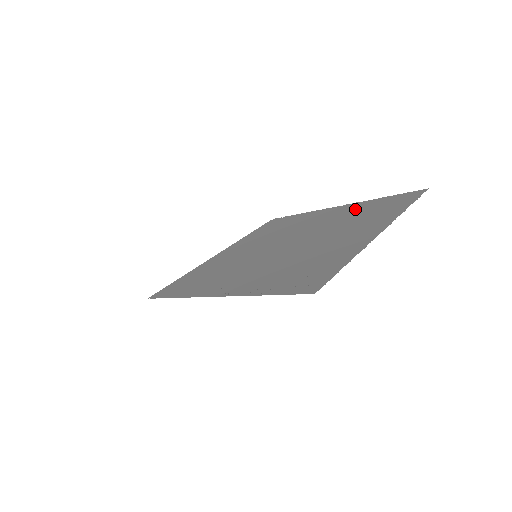
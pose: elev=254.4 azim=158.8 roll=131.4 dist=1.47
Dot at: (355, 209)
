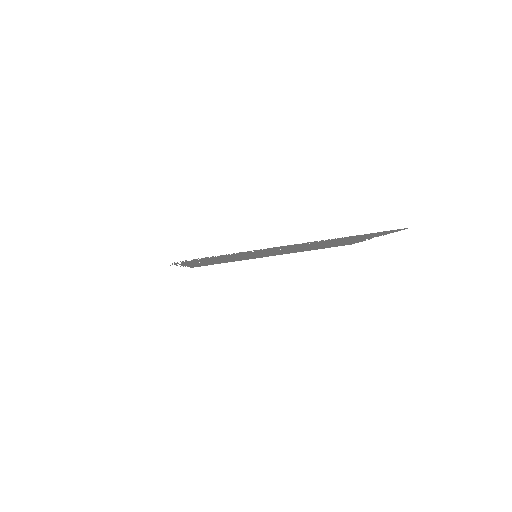
Dot at: (359, 238)
